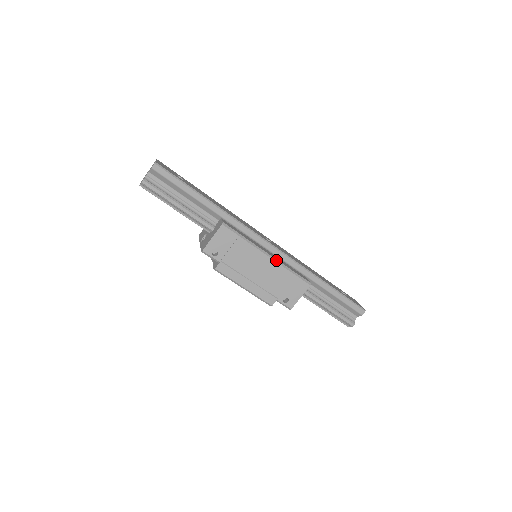
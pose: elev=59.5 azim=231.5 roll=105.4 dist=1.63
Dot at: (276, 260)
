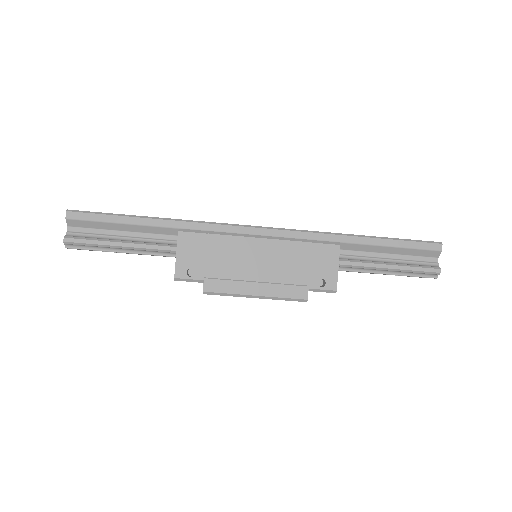
Dot at: (274, 238)
